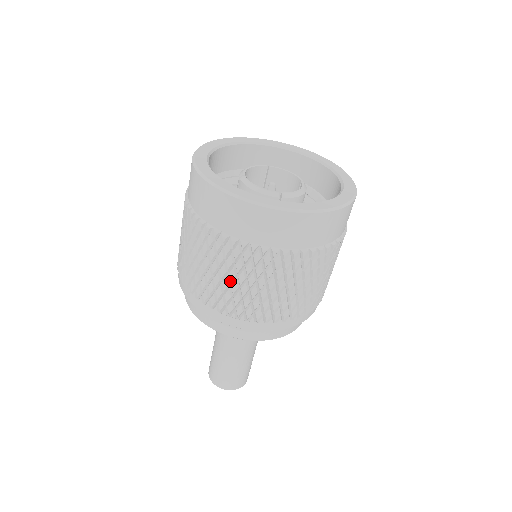
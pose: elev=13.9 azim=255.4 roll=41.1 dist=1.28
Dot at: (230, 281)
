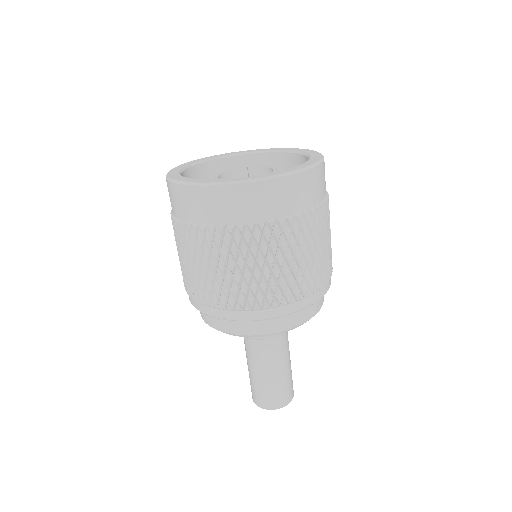
Dot at: (205, 269)
